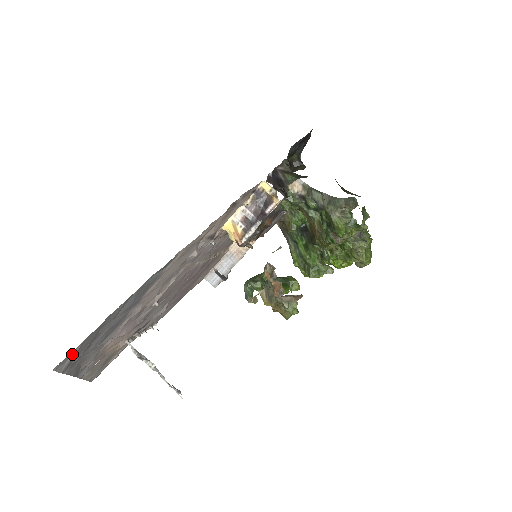
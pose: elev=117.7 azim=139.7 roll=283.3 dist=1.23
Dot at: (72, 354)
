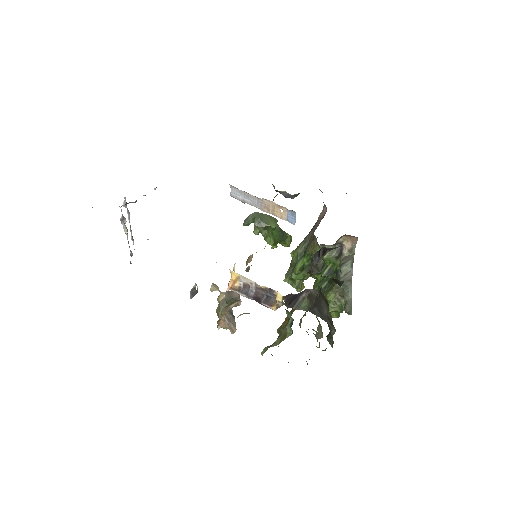
Dot at: occluded
